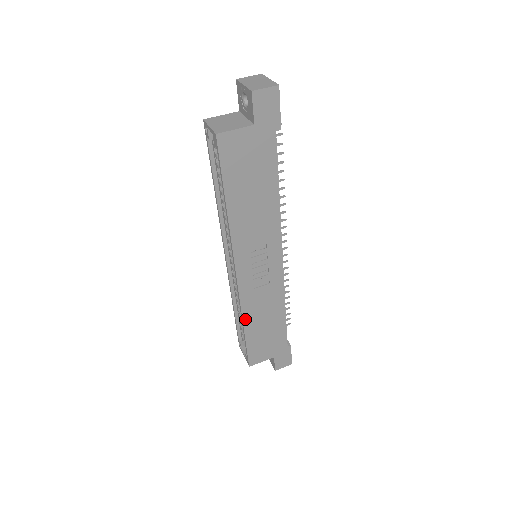
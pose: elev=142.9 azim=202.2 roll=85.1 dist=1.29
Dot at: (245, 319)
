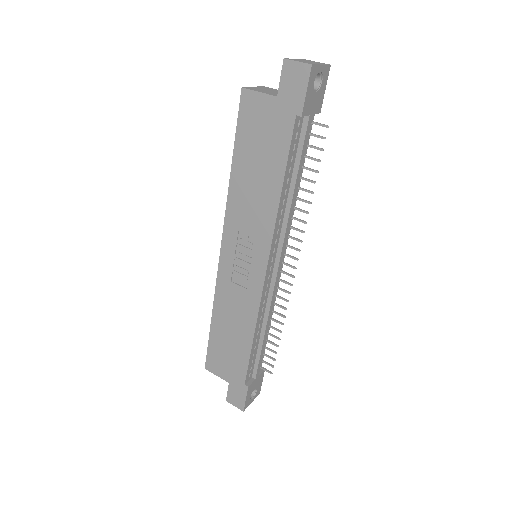
Dot at: (215, 309)
